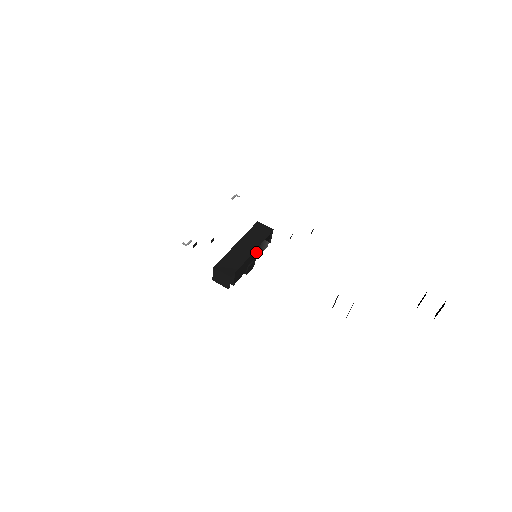
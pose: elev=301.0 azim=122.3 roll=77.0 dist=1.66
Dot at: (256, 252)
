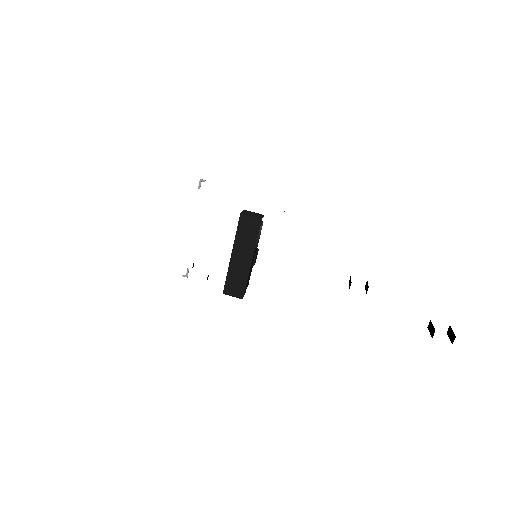
Dot at: (254, 252)
